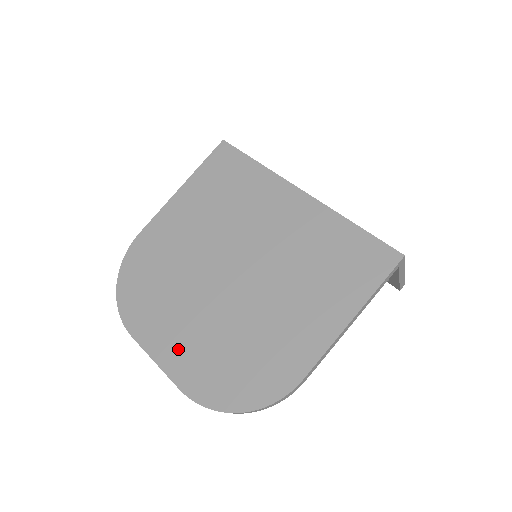
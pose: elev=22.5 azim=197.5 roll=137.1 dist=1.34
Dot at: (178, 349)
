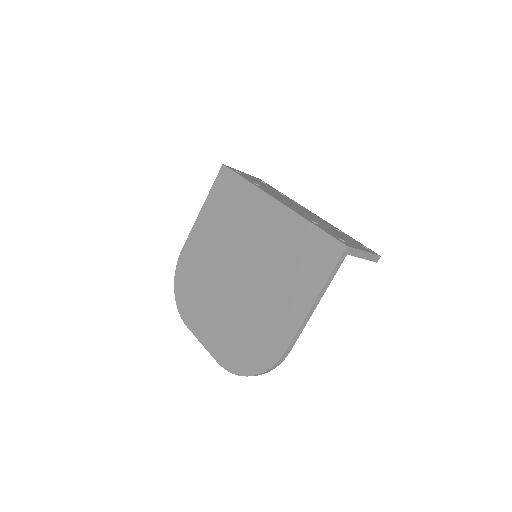
Dot at: (213, 334)
